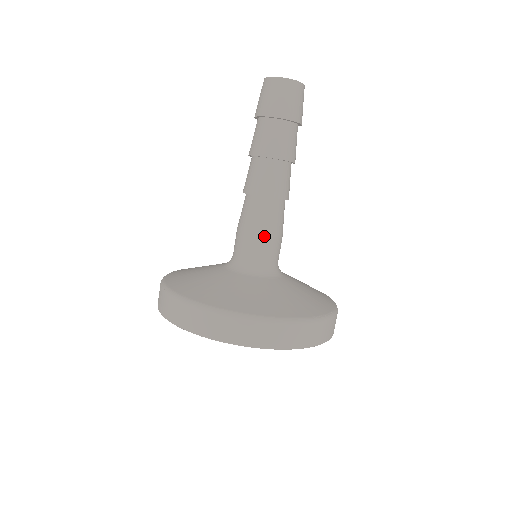
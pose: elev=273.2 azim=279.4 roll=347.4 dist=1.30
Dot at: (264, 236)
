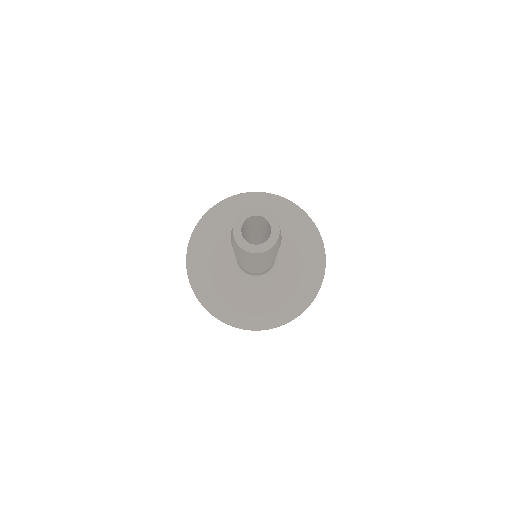
Dot at: occluded
